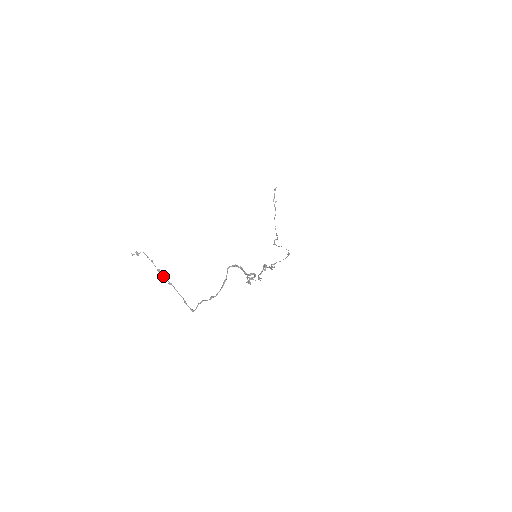
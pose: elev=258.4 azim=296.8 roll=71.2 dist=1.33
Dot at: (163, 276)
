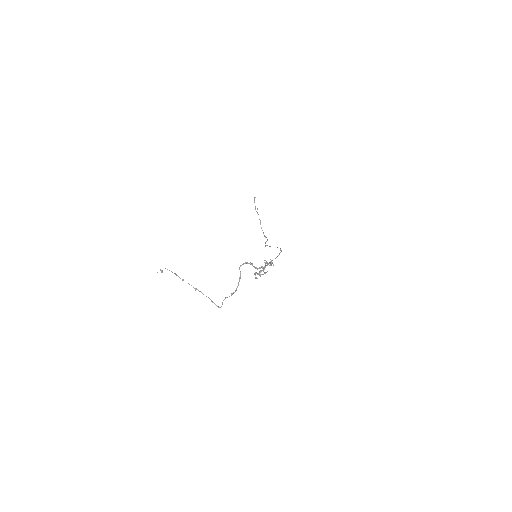
Dot at: occluded
